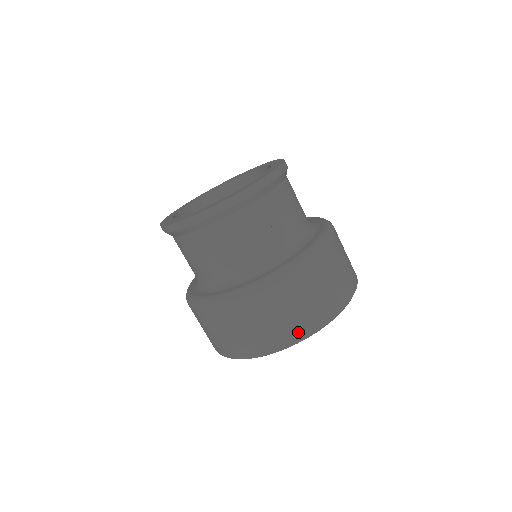
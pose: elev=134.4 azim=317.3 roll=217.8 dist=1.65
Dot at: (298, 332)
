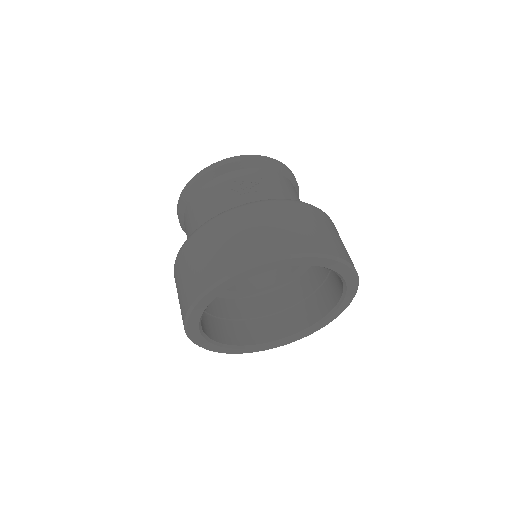
Dot at: (224, 267)
